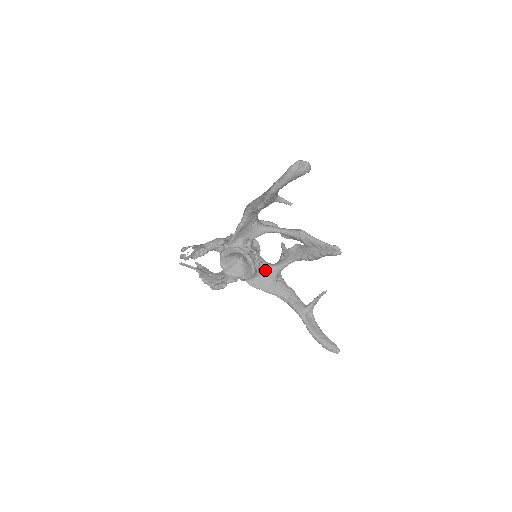
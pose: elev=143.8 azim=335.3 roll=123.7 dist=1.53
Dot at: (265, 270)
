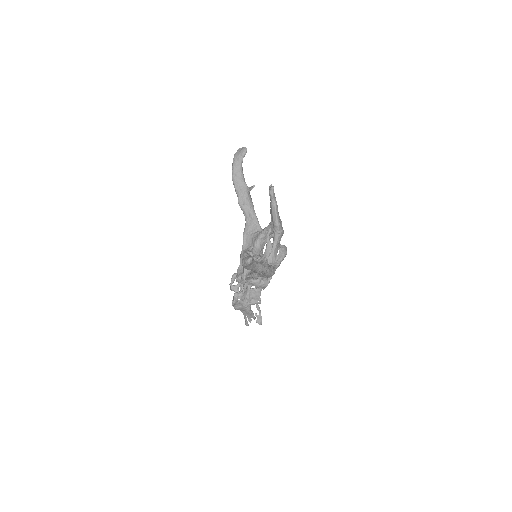
Dot at: occluded
